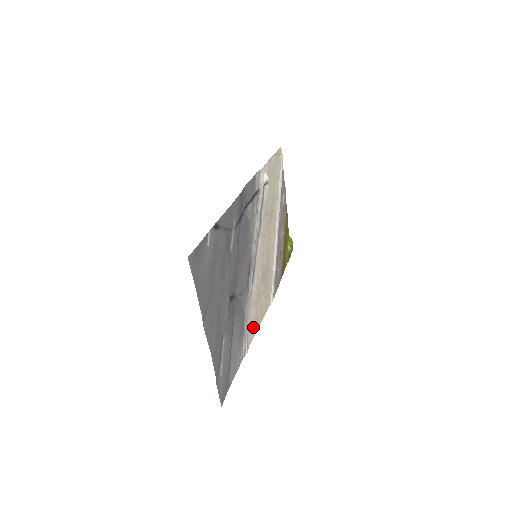
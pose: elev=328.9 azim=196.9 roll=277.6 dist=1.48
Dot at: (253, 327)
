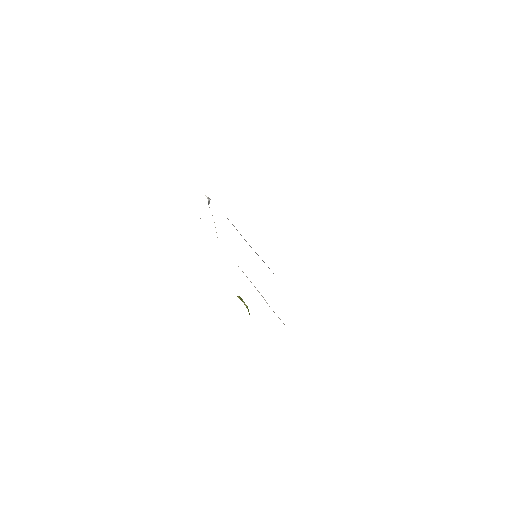
Dot at: occluded
